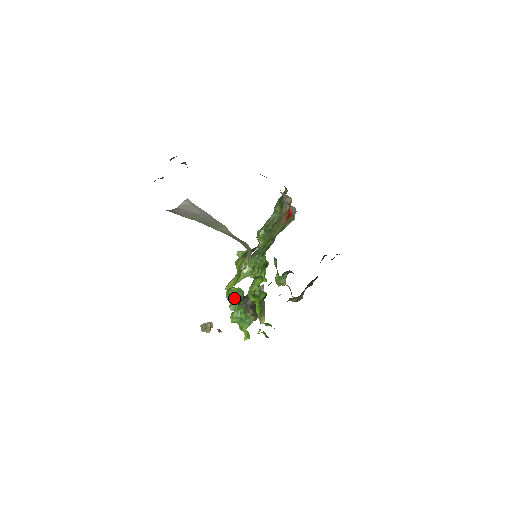
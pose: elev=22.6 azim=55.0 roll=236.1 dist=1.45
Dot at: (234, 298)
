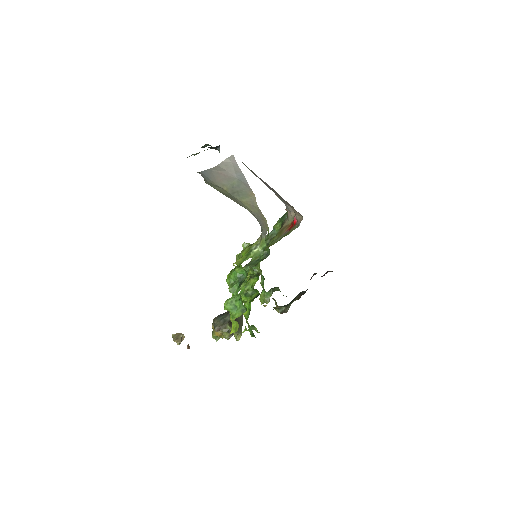
Dot at: (234, 282)
